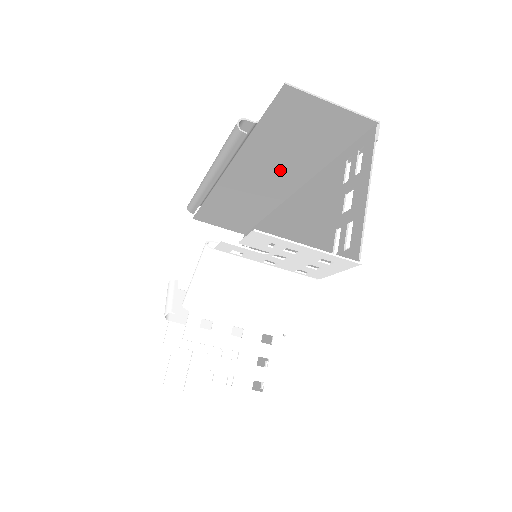
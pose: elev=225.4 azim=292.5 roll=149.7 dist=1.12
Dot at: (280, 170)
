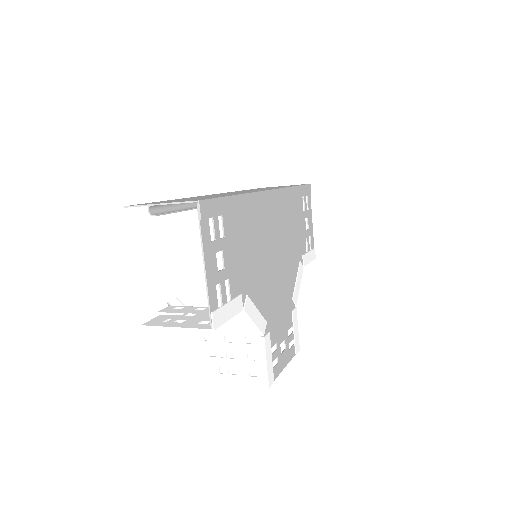
Dot at: occluded
